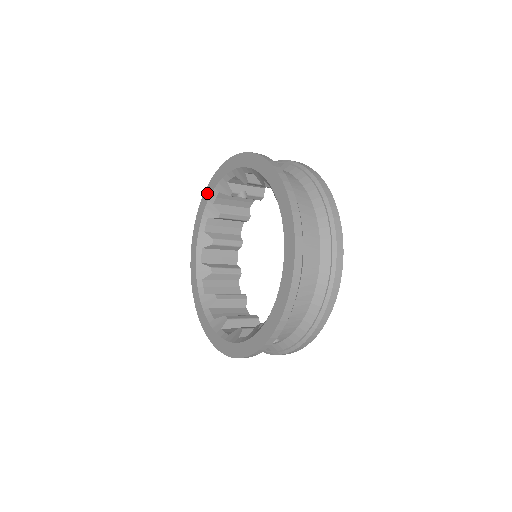
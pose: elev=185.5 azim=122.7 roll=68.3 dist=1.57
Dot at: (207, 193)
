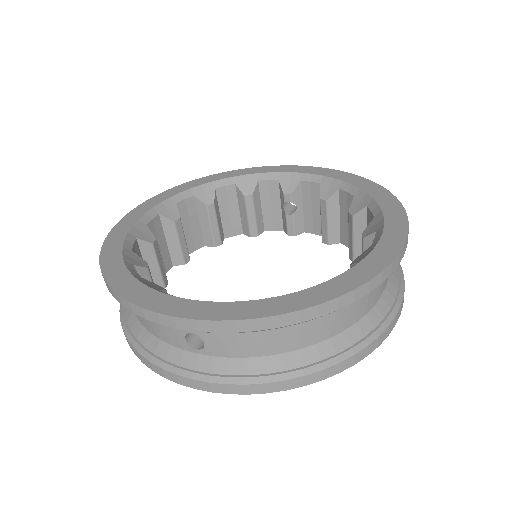
Dot at: (263, 169)
